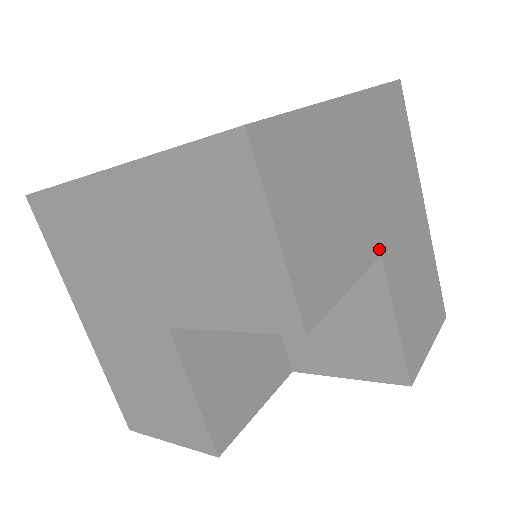
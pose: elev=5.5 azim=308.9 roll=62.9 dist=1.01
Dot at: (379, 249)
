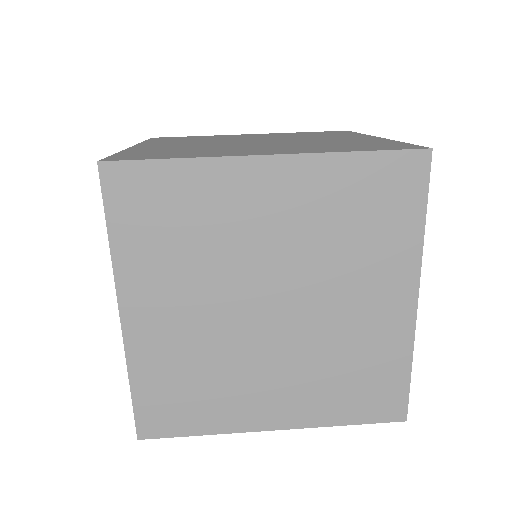
Dot at: occluded
